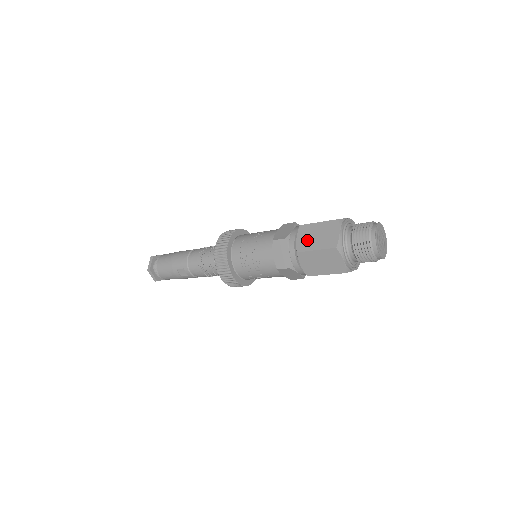
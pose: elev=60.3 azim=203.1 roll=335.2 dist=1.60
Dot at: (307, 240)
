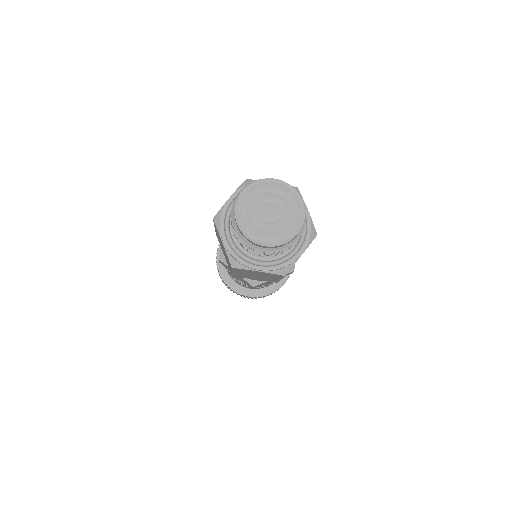
Dot at: (225, 257)
